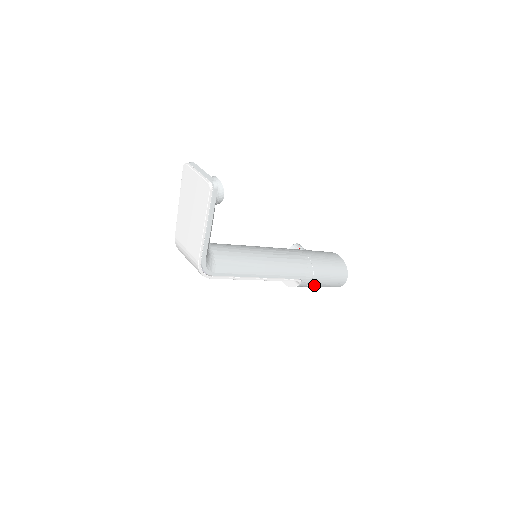
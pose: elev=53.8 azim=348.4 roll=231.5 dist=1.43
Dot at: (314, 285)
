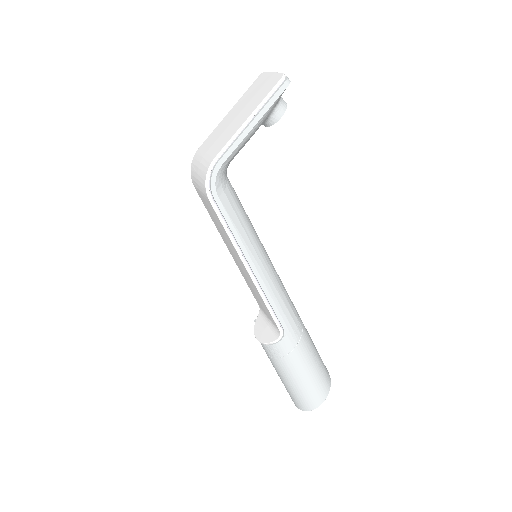
Dot at: (289, 366)
